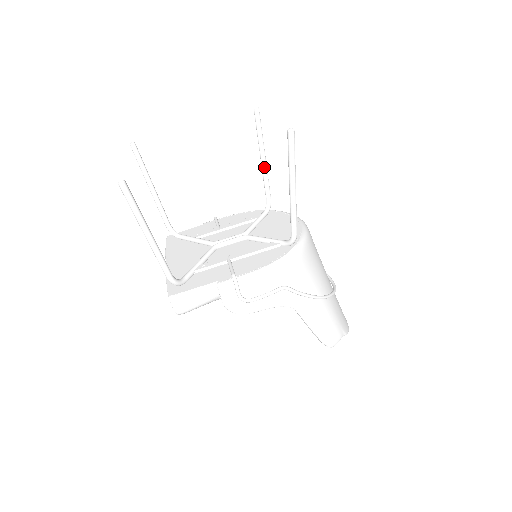
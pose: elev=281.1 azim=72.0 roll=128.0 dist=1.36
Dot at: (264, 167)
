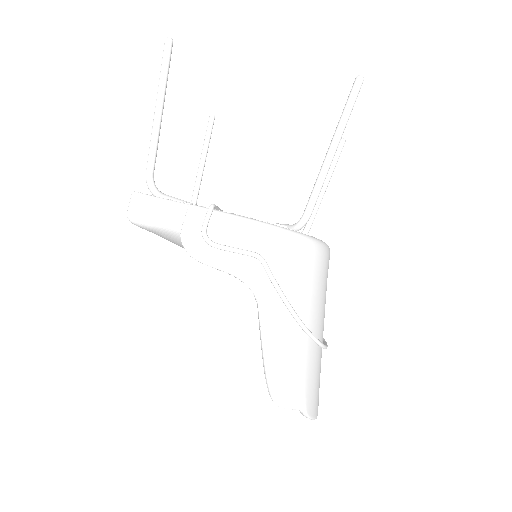
Dot at: (320, 195)
